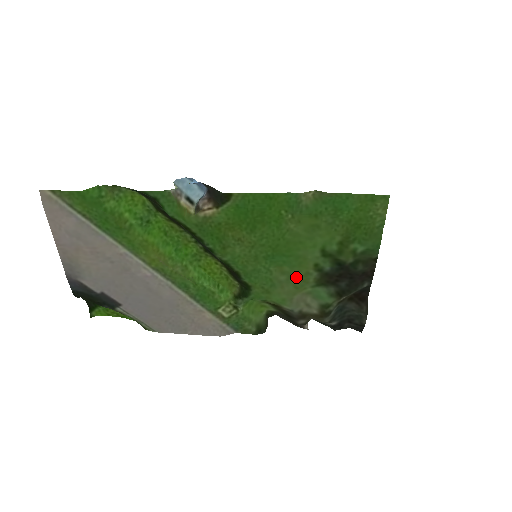
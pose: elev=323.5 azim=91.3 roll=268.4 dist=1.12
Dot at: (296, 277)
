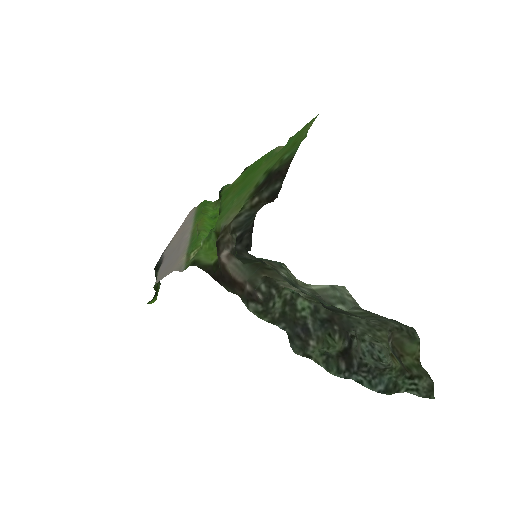
Dot at: (242, 198)
